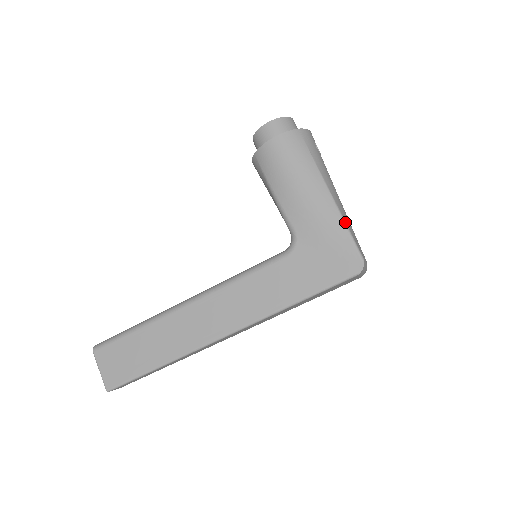
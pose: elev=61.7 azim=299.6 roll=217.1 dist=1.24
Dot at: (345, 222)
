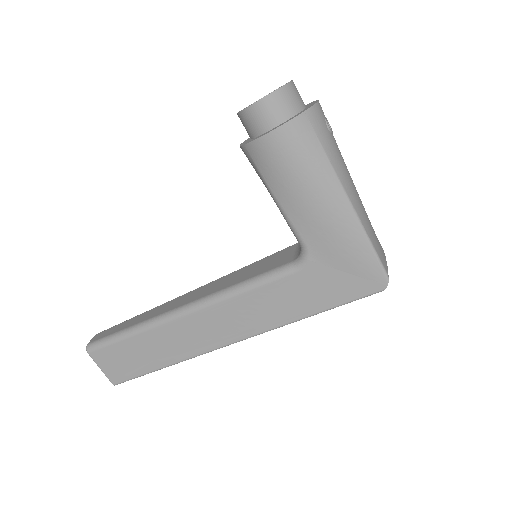
Dot at: (368, 236)
